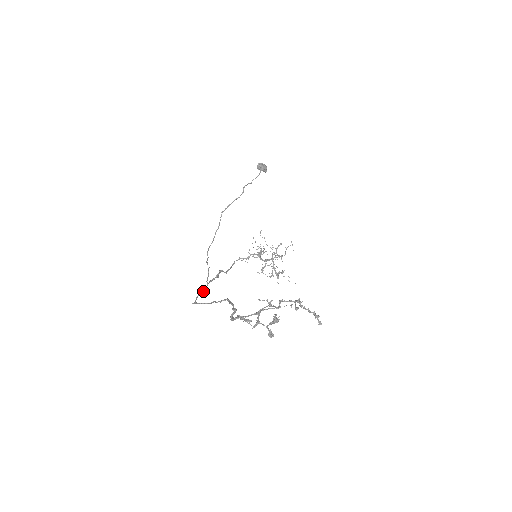
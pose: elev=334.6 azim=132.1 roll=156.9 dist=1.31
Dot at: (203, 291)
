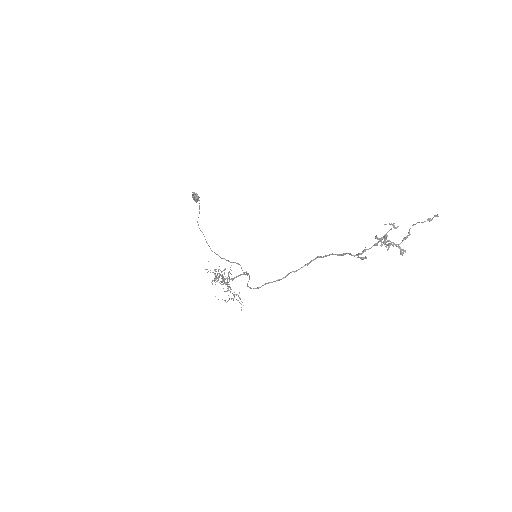
Dot at: (247, 283)
